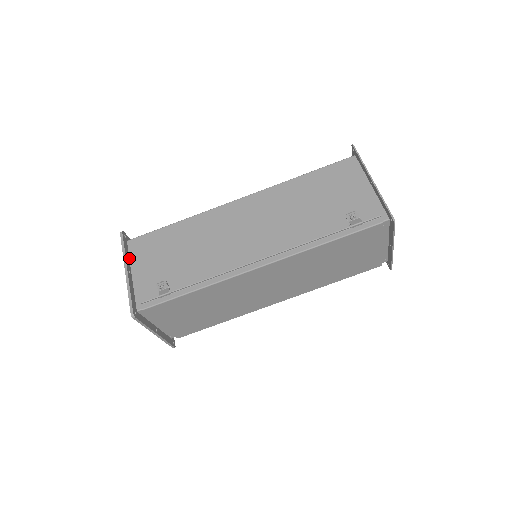
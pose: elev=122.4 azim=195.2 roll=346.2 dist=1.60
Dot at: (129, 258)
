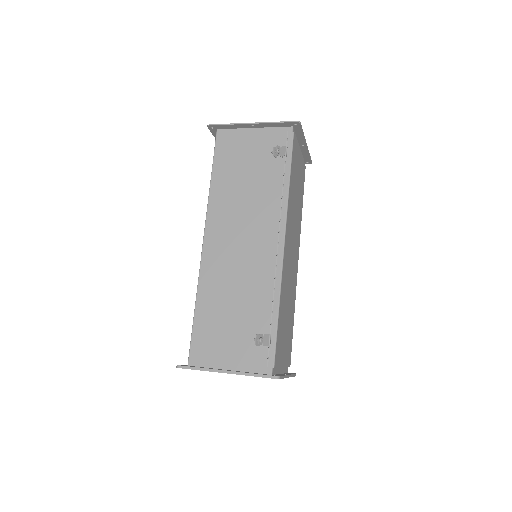
Dot at: occluded
